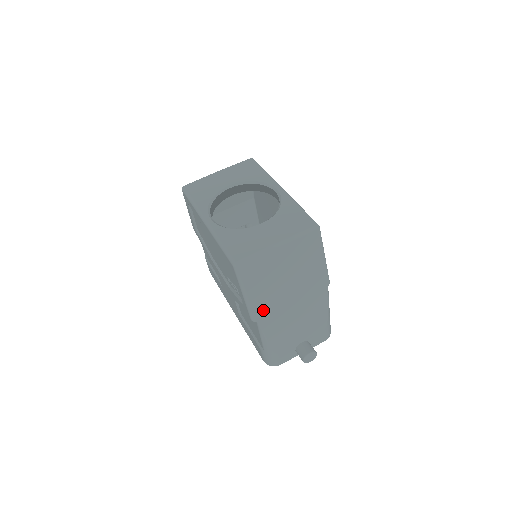
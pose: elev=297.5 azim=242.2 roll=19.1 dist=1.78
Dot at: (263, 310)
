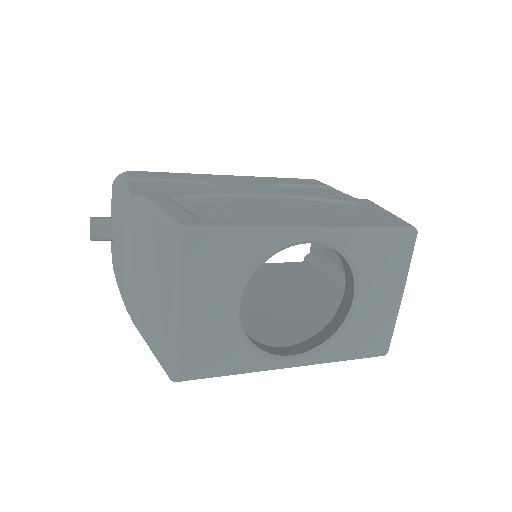
Dot at: occluded
